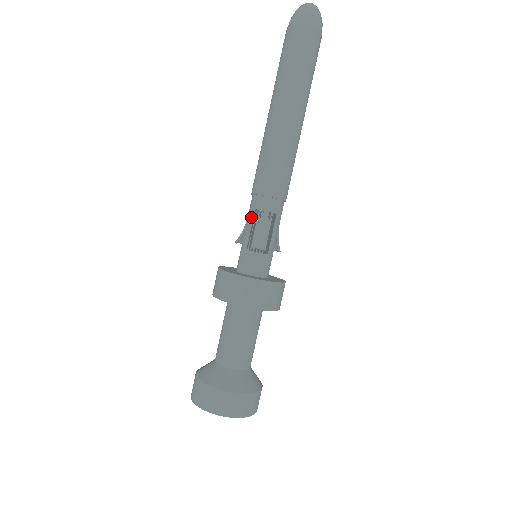
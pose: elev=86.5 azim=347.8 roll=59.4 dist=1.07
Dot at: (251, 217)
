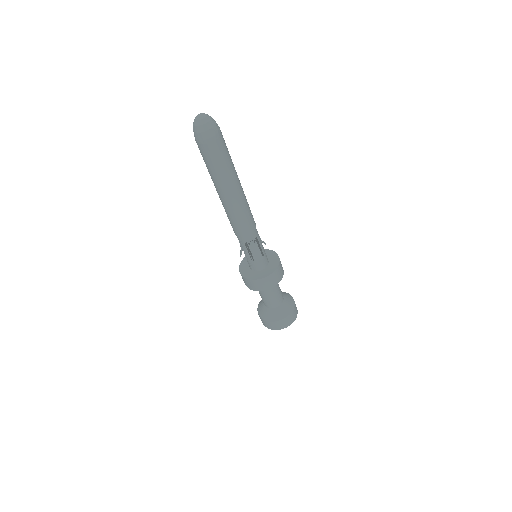
Dot at: (244, 246)
